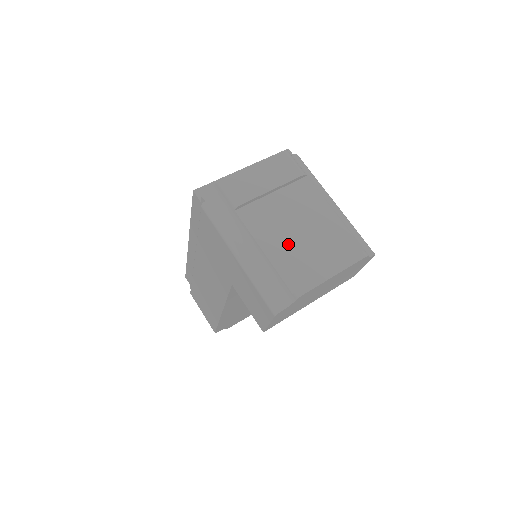
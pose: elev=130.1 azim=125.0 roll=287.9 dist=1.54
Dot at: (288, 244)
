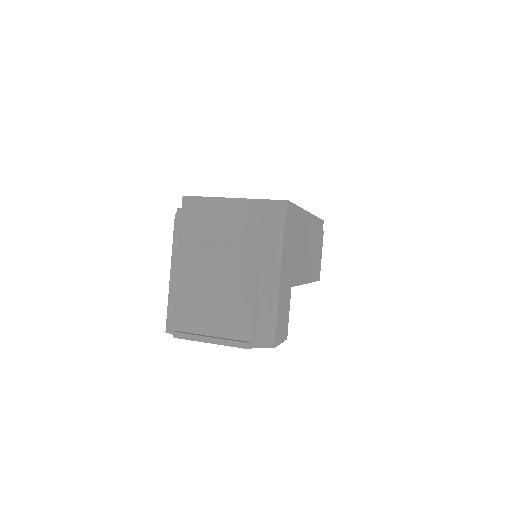
Dot at: (198, 293)
